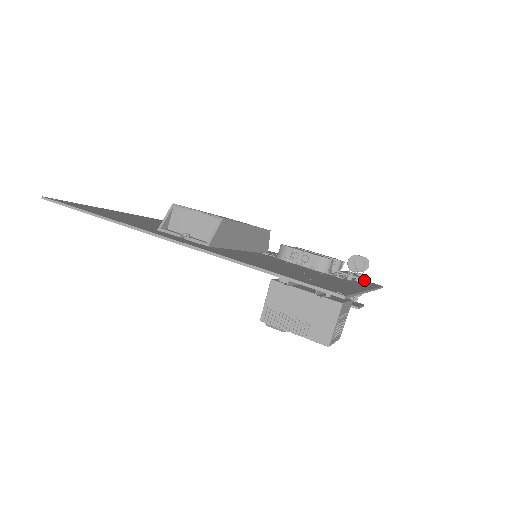
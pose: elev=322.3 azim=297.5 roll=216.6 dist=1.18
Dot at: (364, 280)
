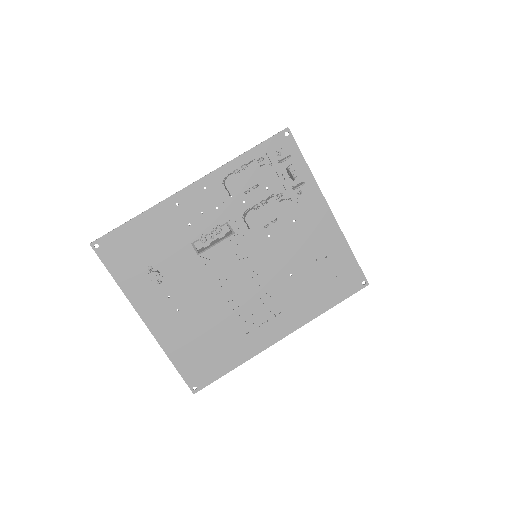
Dot at: (274, 138)
